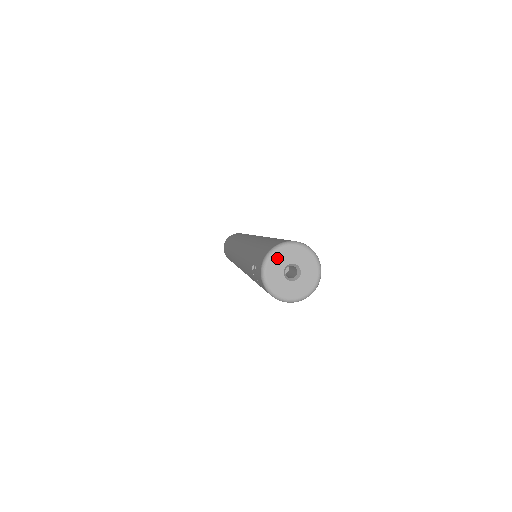
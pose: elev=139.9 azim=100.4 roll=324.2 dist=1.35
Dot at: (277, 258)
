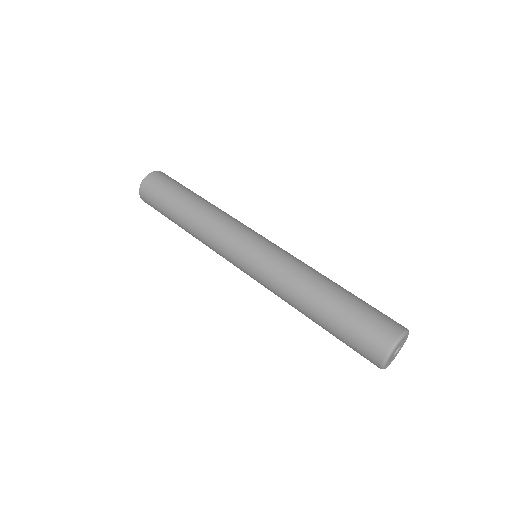
Dot at: (397, 347)
